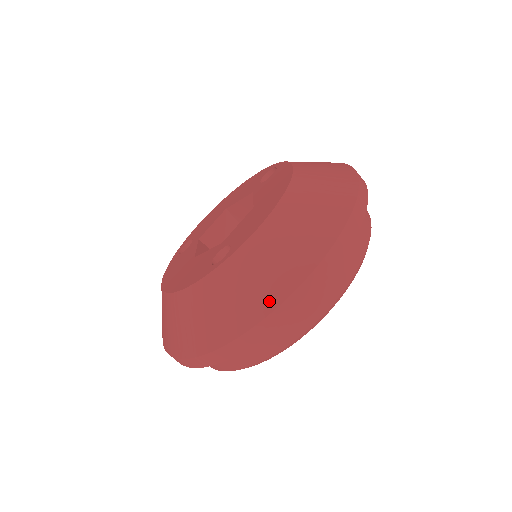
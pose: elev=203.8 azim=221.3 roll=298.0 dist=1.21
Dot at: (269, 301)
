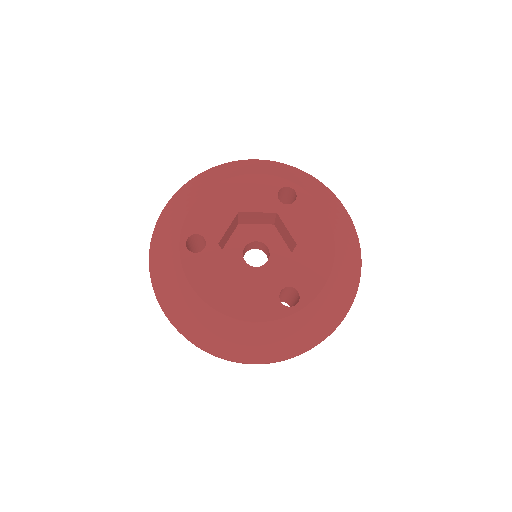
Dot at: (324, 334)
